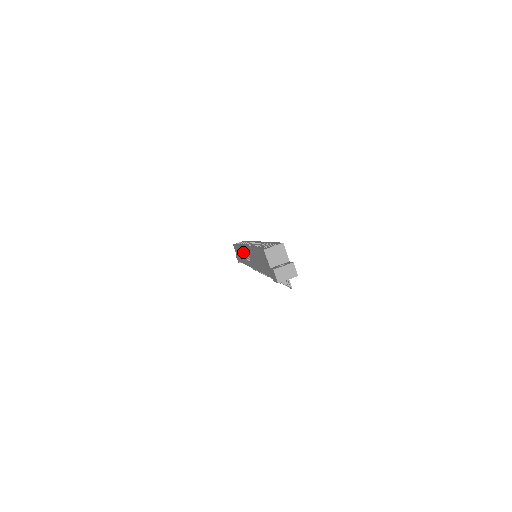
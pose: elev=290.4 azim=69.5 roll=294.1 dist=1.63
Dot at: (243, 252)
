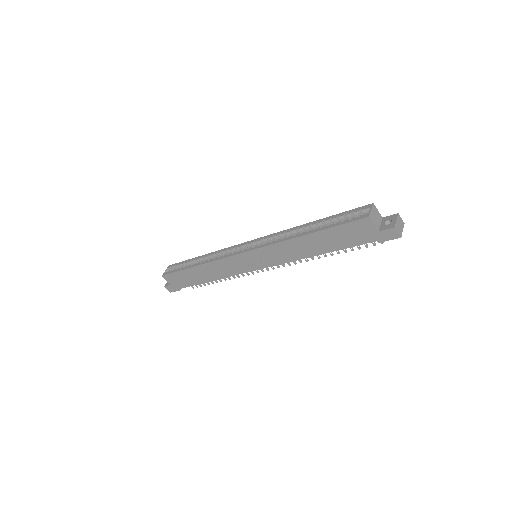
Dot at: (228, 263)
